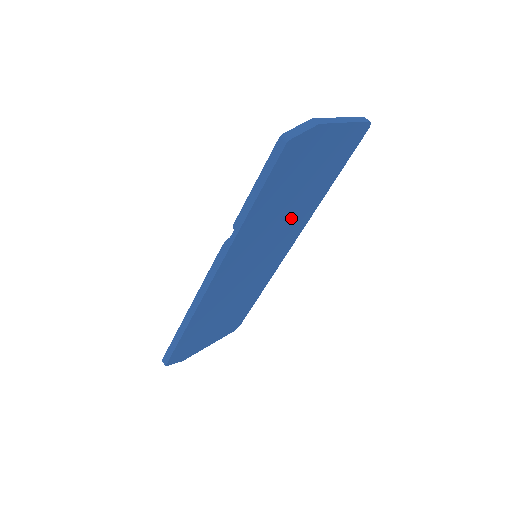
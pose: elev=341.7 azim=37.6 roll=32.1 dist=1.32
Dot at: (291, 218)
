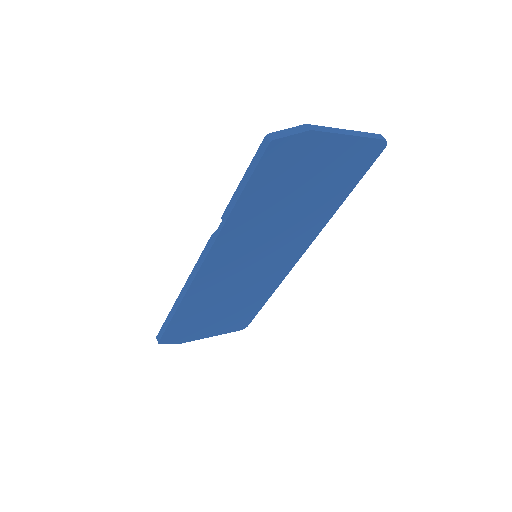
Dot at: (294, 225)
